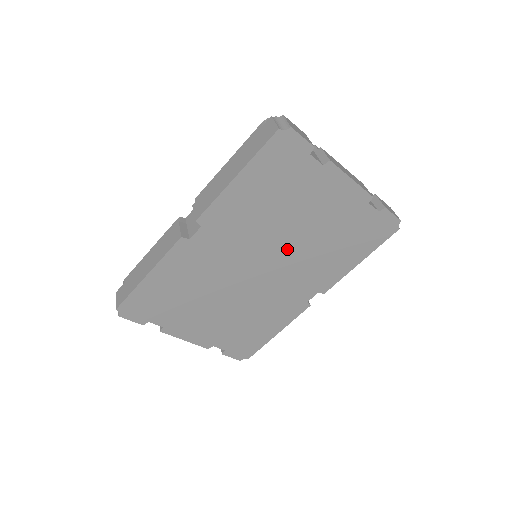
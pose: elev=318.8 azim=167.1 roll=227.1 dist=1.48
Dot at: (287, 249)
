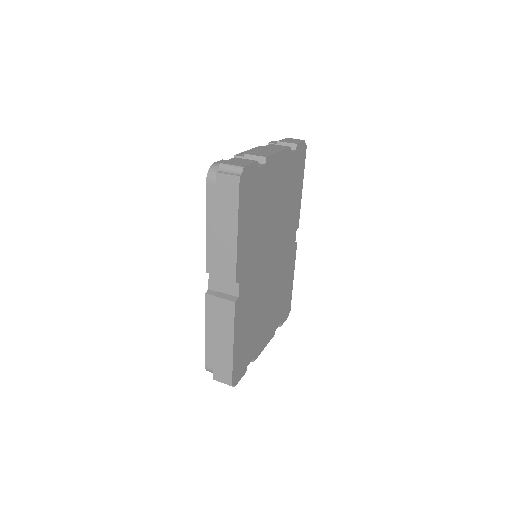
Dot at: (275, 231)
